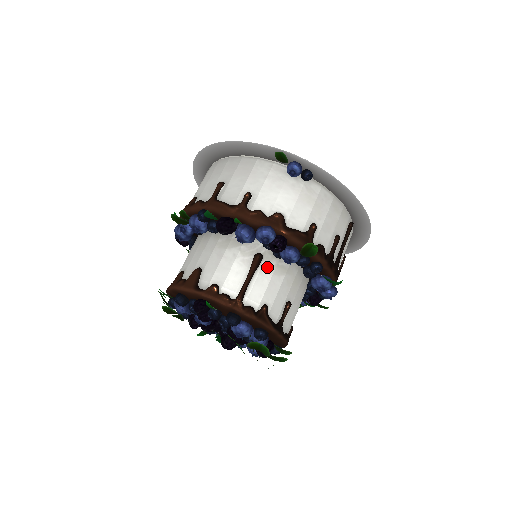
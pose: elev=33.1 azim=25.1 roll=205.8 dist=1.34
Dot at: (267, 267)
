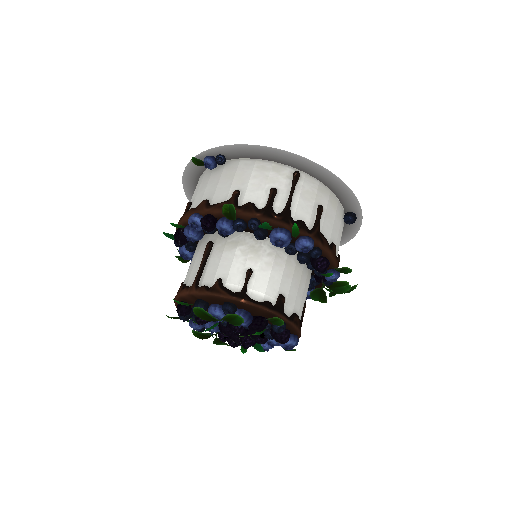
Dot at: (218, 249)
